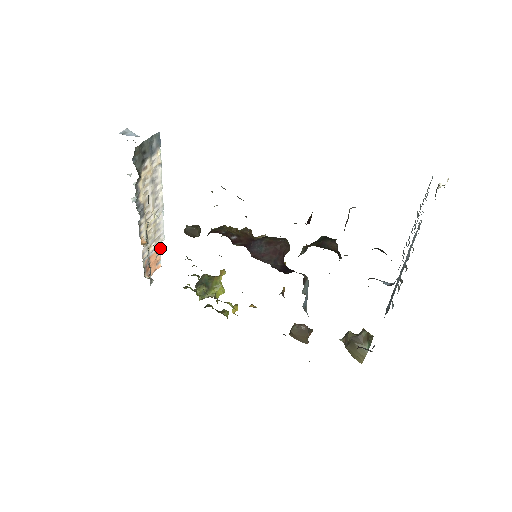
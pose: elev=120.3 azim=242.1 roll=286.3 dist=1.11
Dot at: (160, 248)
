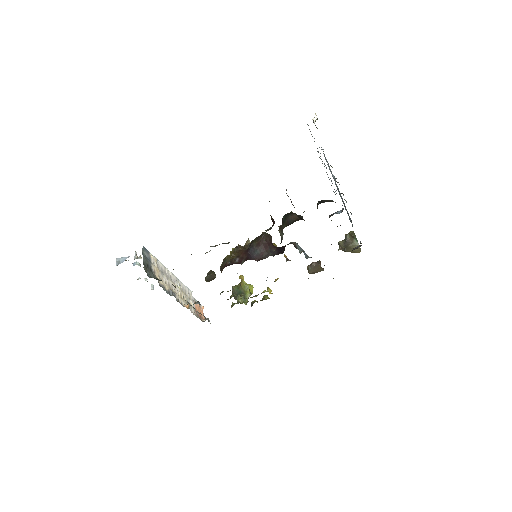
Dot at: (194, 299)
